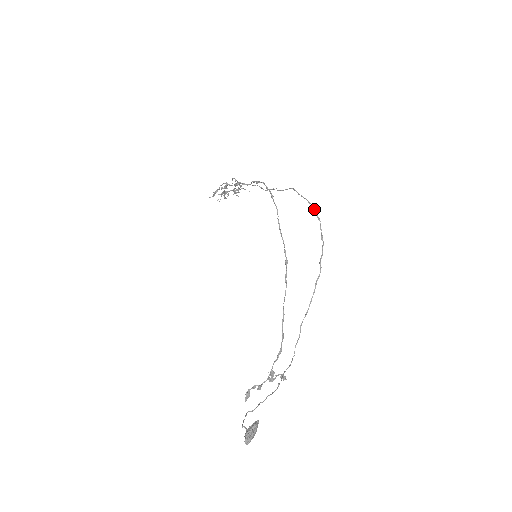
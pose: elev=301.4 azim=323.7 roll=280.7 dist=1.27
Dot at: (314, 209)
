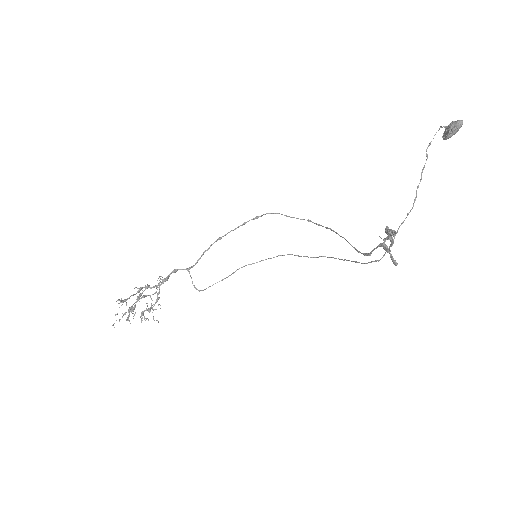
Dot at: (281, 255)
